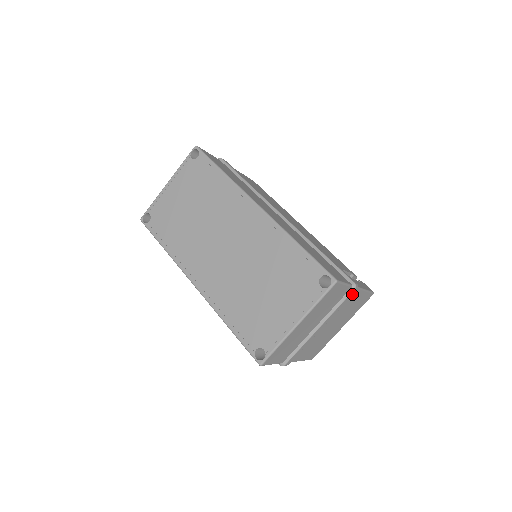
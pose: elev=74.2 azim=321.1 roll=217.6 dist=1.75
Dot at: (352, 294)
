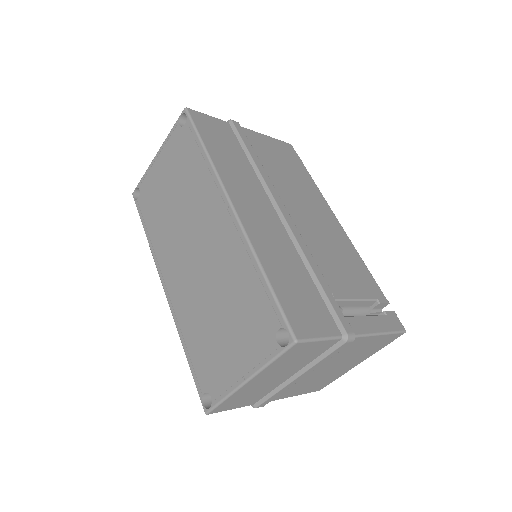
Dot at: (344, 346)
